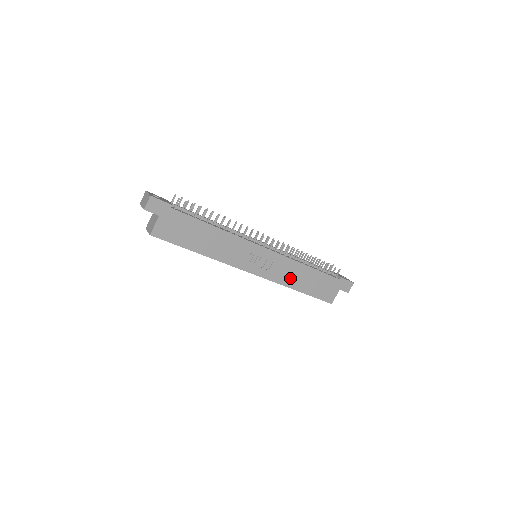
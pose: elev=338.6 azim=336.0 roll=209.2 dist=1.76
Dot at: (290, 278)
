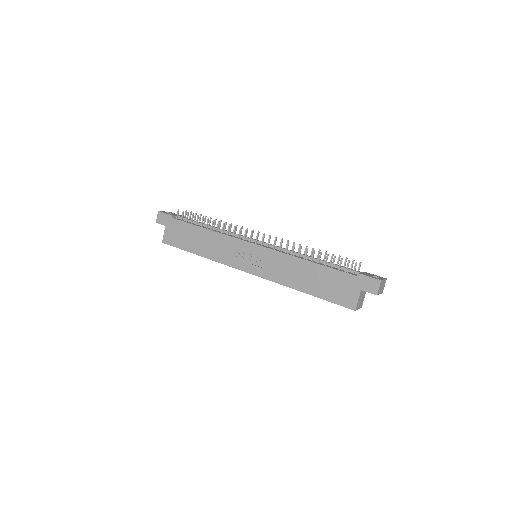
Dot at: (289, 276)
